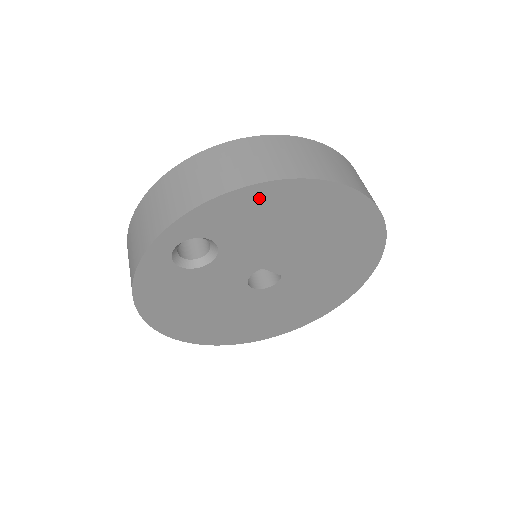
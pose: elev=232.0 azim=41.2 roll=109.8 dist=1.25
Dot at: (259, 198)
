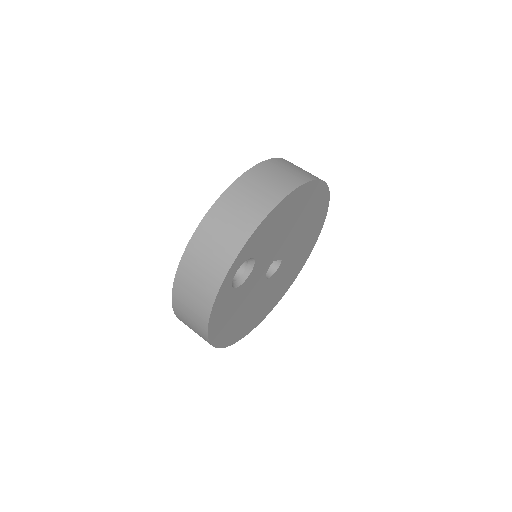
Dot at: (277, 214)
